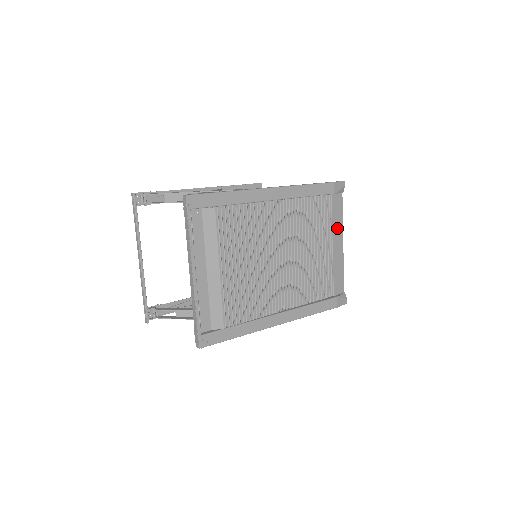
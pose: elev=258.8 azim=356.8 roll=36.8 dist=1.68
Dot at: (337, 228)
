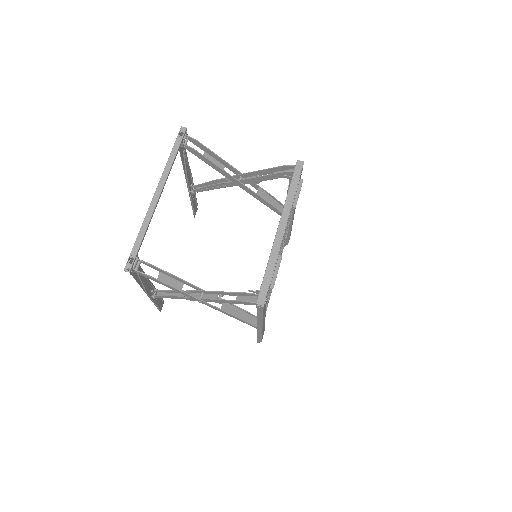
Dot at: occluded
